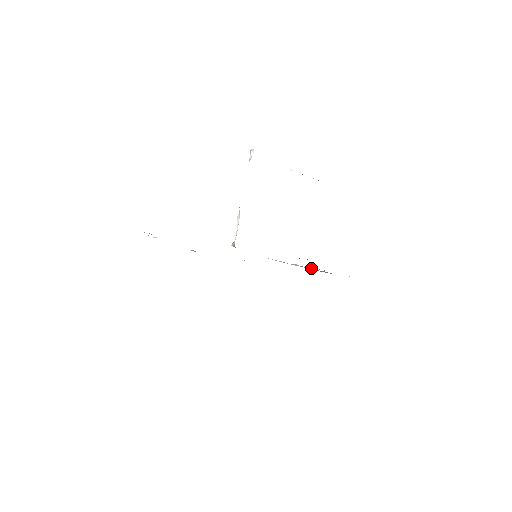
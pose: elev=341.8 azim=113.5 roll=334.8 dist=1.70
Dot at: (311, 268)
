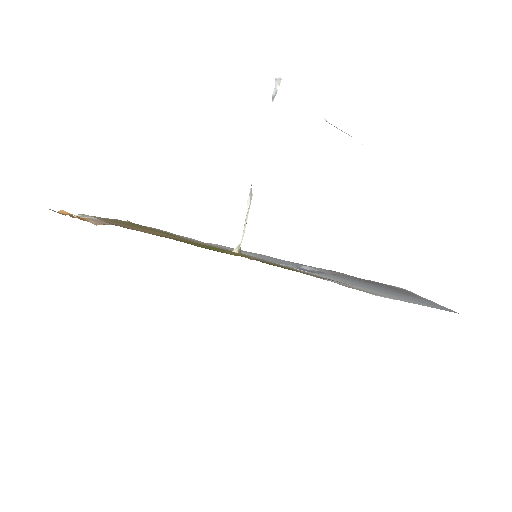
Dot at: (324, 269)
